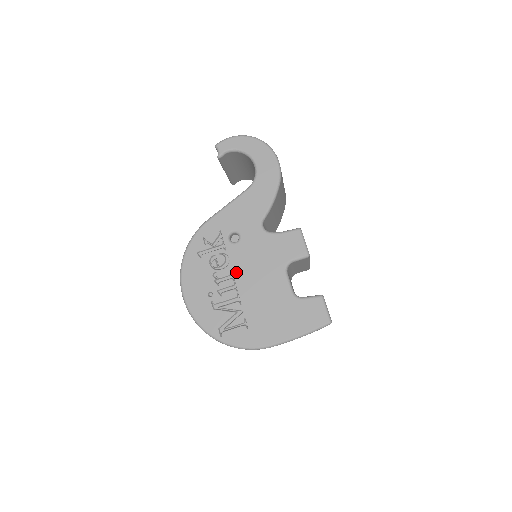
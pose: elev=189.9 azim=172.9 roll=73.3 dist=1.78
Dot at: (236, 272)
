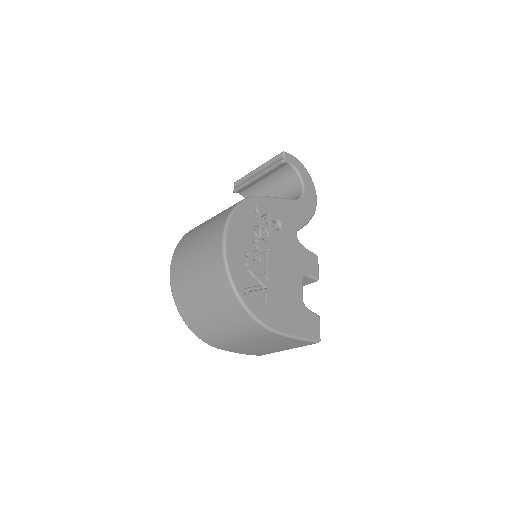
Dot at: (271, 252)
